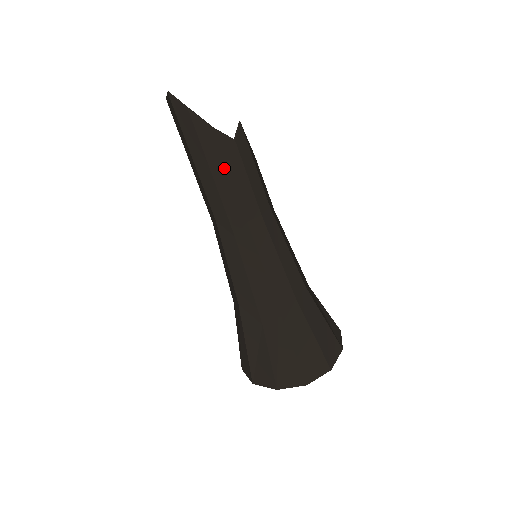
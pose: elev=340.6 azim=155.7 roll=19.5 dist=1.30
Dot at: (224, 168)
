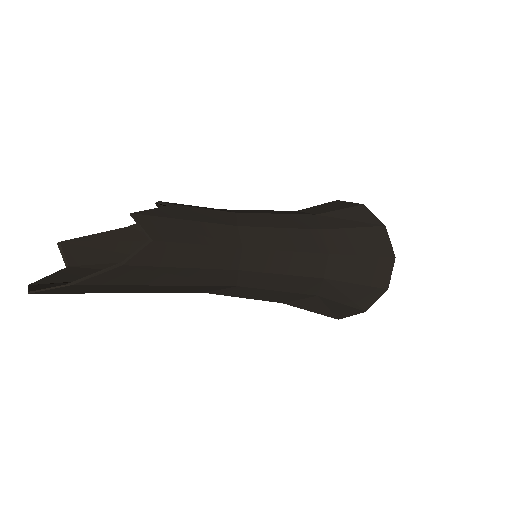
Dot at: (172, 271)
